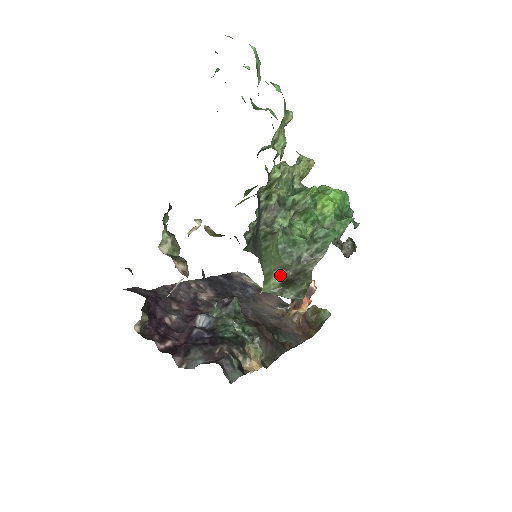
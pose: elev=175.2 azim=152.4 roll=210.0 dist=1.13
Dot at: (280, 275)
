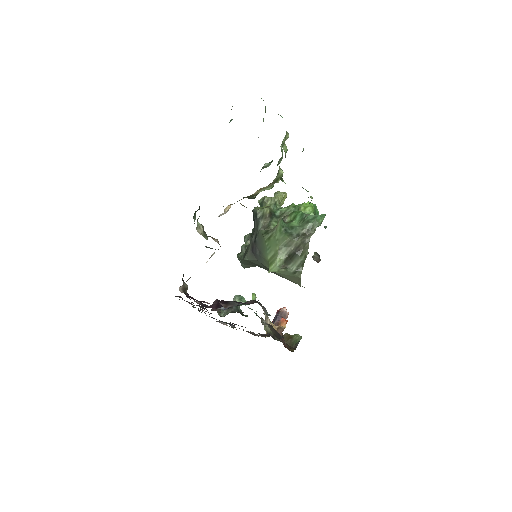
Dot at: (284, 253)
